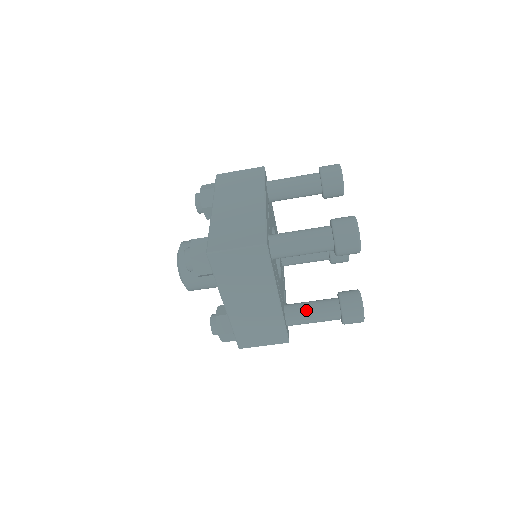
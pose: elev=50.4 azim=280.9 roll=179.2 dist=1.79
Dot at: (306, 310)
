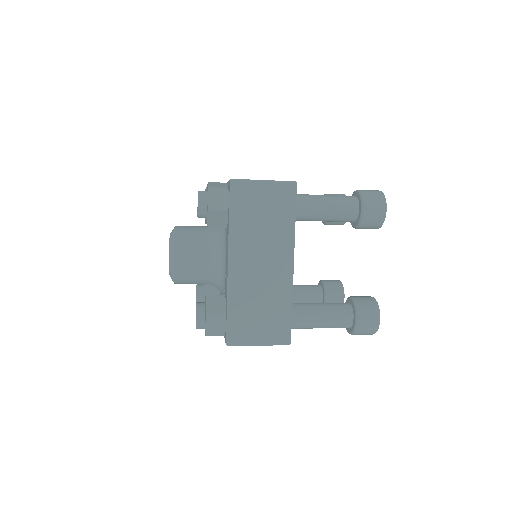
Dot at: occluded
